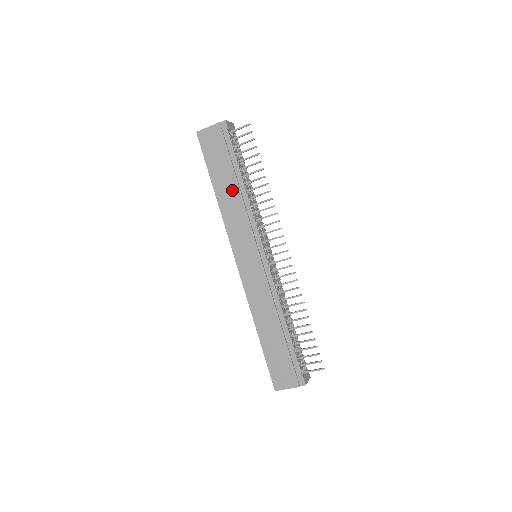
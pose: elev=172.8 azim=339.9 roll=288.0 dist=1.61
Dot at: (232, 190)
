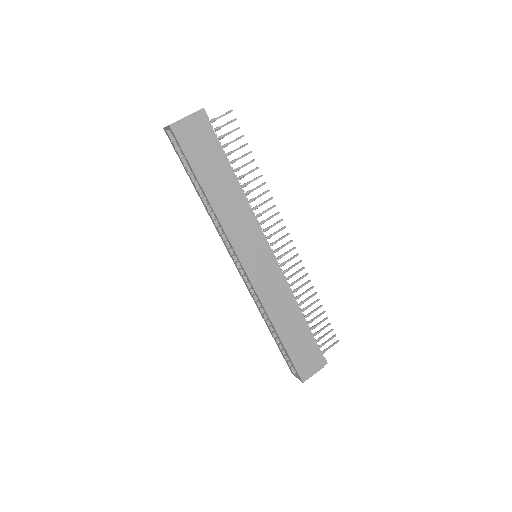
Dot at: (227, 189)
